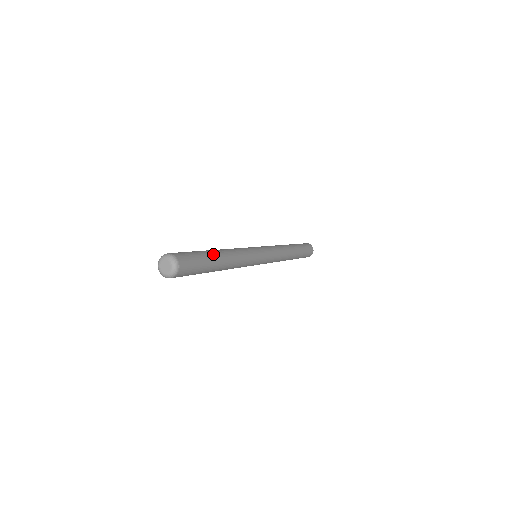
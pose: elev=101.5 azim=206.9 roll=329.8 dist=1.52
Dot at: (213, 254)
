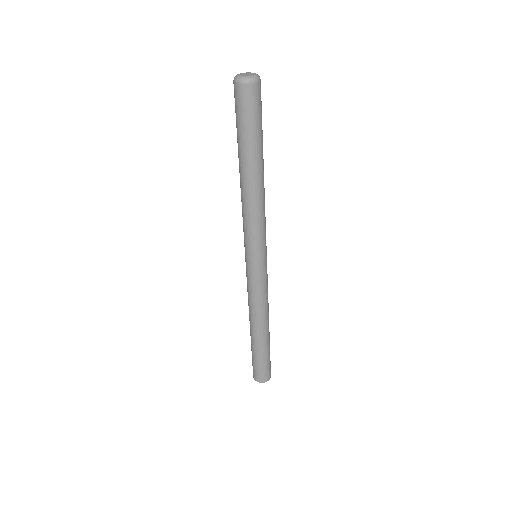
Dot at: occluded
